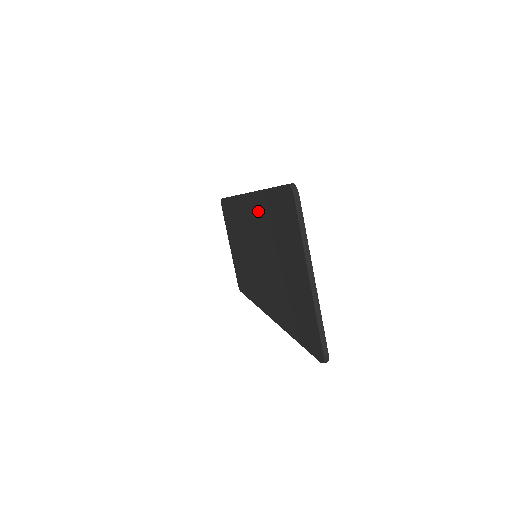
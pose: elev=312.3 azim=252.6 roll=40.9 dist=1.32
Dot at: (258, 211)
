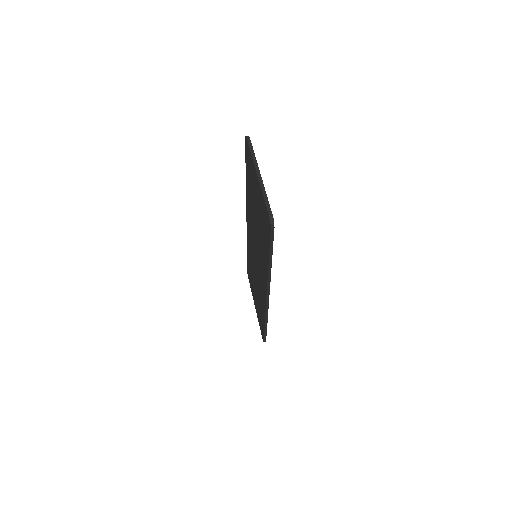
Dot at: (248, 206)
